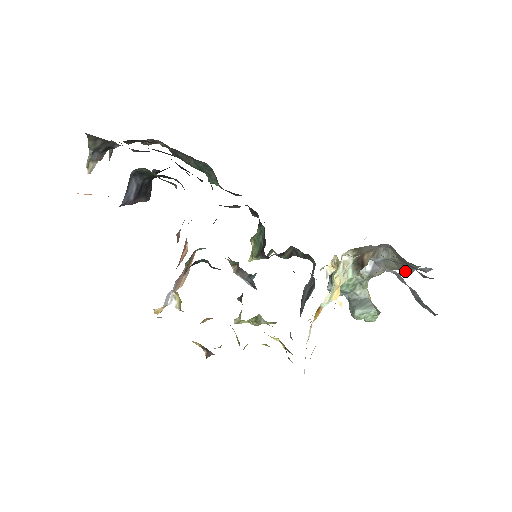
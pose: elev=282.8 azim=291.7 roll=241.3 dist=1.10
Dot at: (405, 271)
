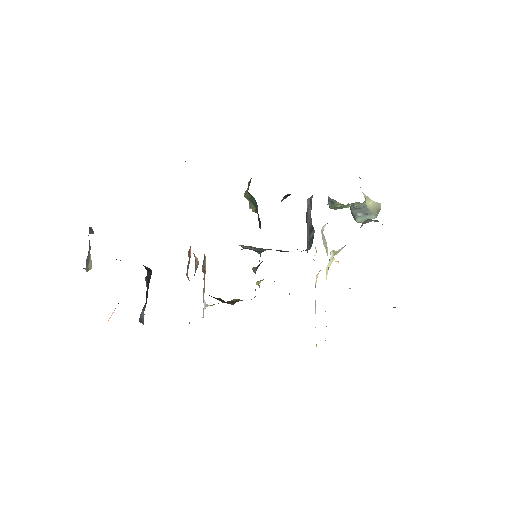
Dot at: occluded
